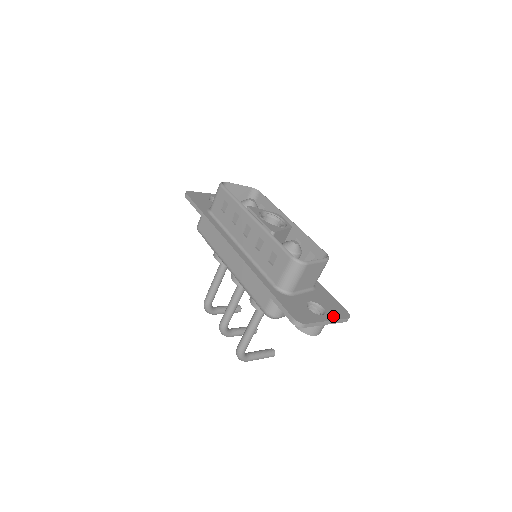
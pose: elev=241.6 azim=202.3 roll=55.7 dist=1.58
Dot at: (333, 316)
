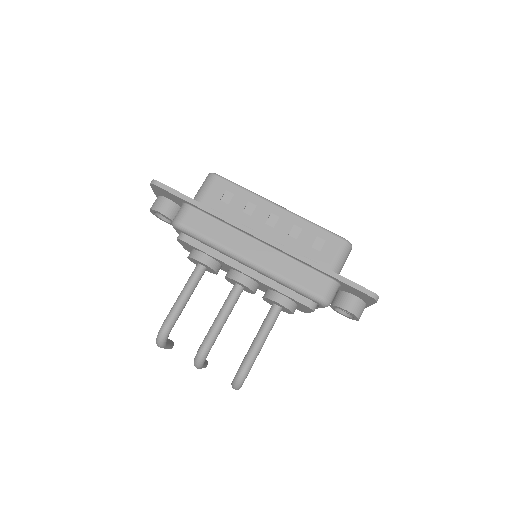
Dot at: occluded
